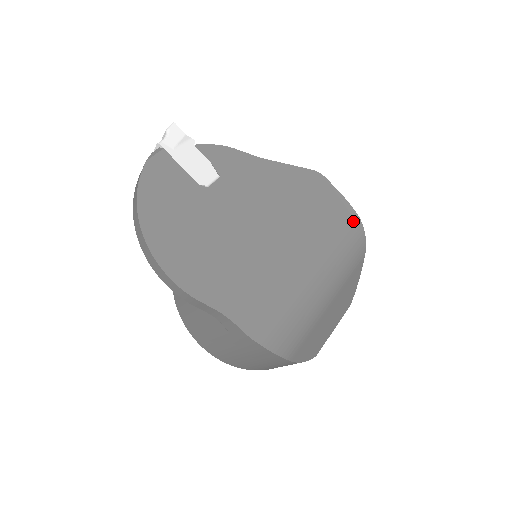
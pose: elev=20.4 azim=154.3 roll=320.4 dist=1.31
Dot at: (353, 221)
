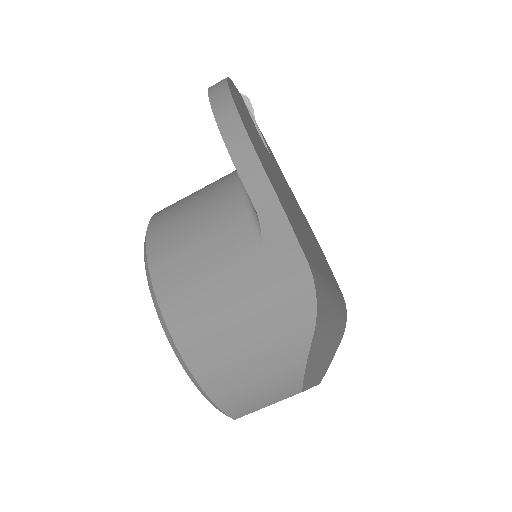
Dot at: (342, 295)
